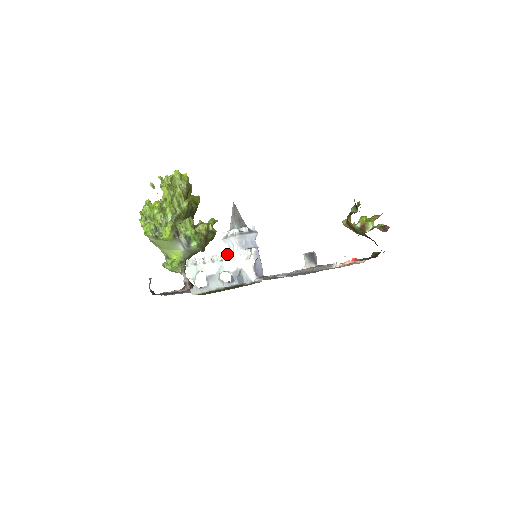
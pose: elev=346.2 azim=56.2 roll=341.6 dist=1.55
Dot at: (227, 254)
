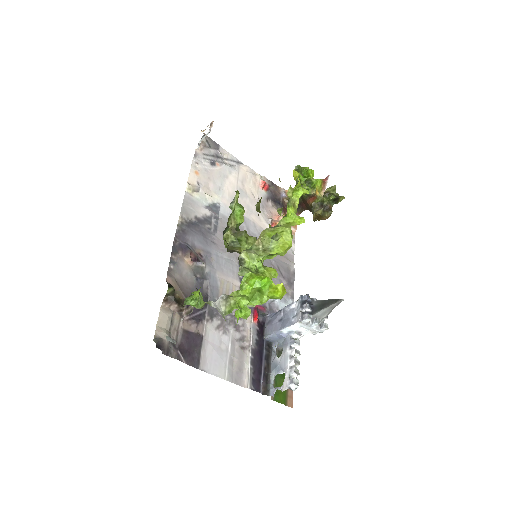
Dot at: occluded
